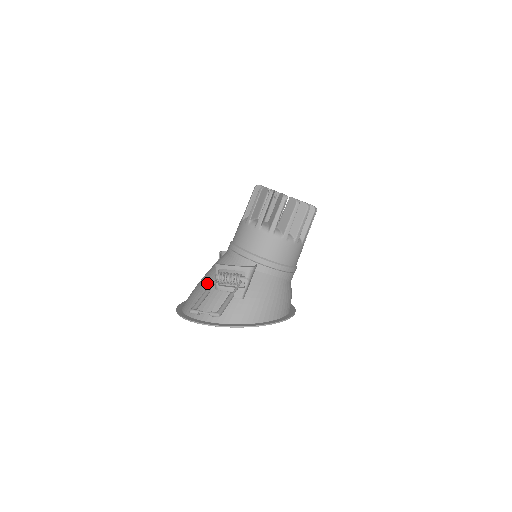
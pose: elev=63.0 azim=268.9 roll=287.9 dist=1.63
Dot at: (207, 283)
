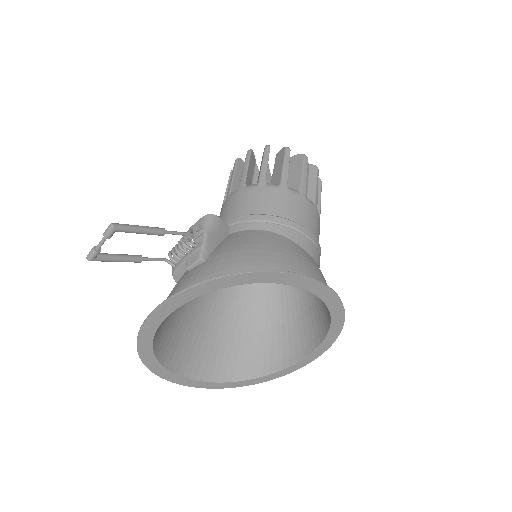
Dot at: occluded
